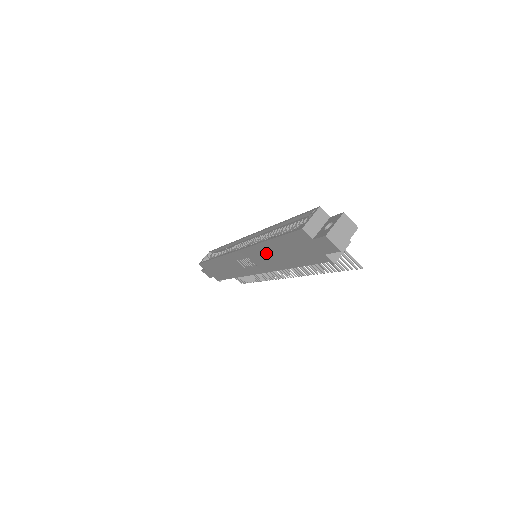
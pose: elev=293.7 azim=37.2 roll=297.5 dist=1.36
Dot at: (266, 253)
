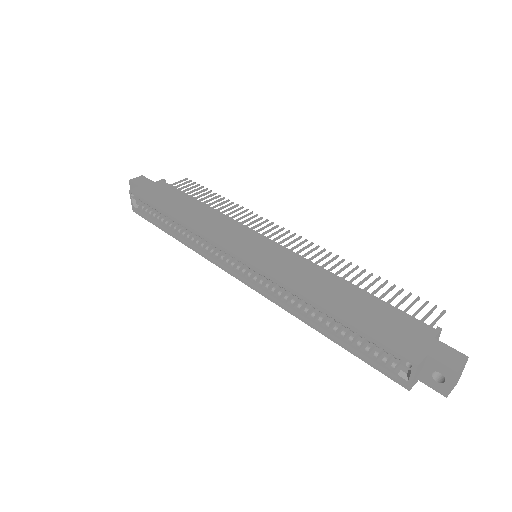
Dot at: occluded
